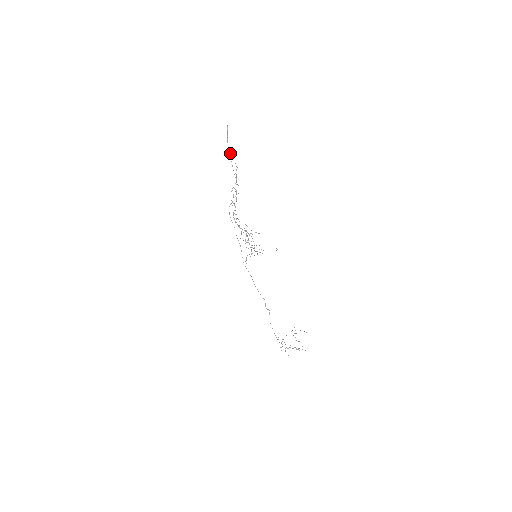
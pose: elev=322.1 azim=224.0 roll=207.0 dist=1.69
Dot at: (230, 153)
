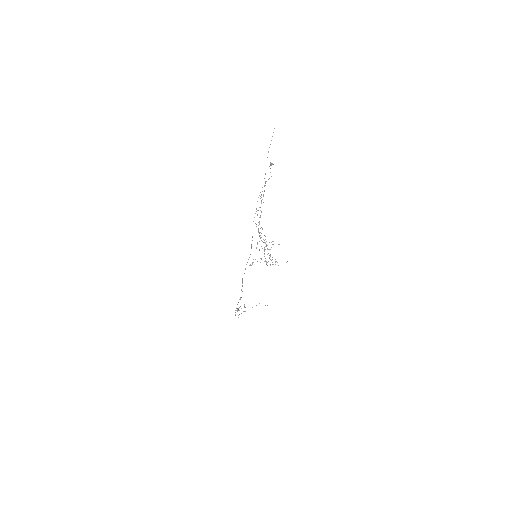
Dot at: (272, 164)
